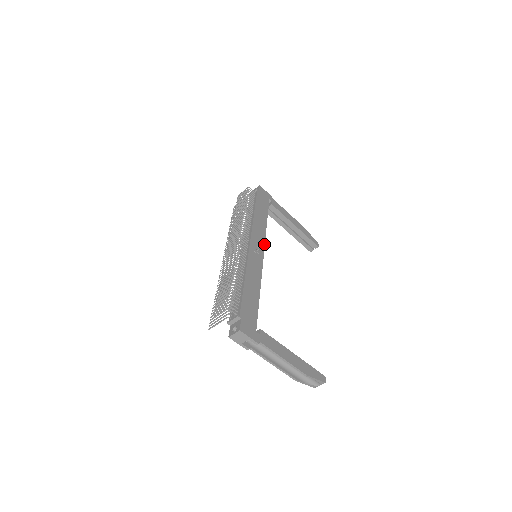
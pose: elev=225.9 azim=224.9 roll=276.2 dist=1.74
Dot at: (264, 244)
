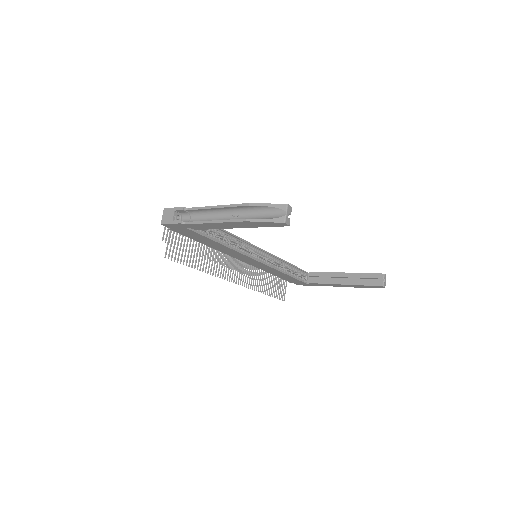
Dot at: (267, 252)
